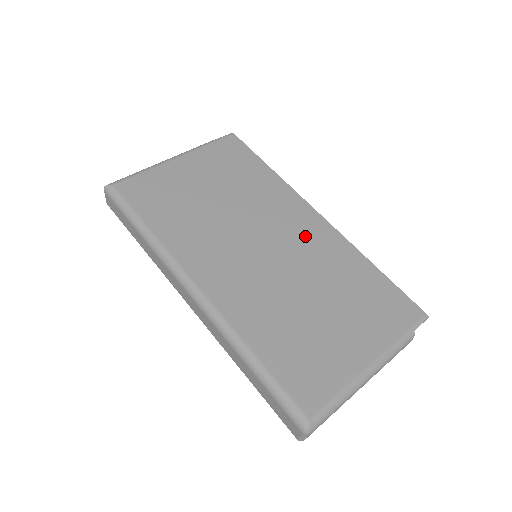
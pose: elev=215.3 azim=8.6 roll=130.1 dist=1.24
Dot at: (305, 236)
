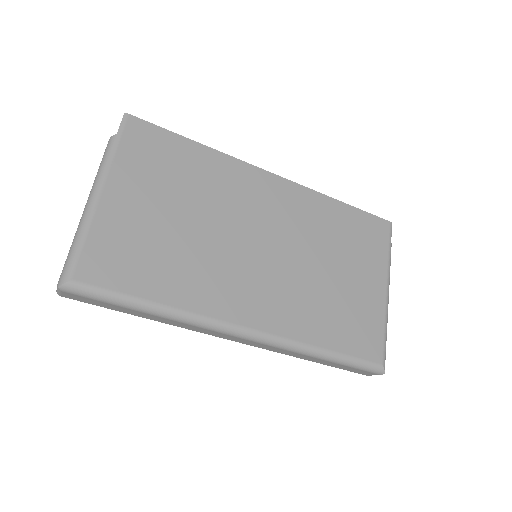
Dot at: (281, 208)
